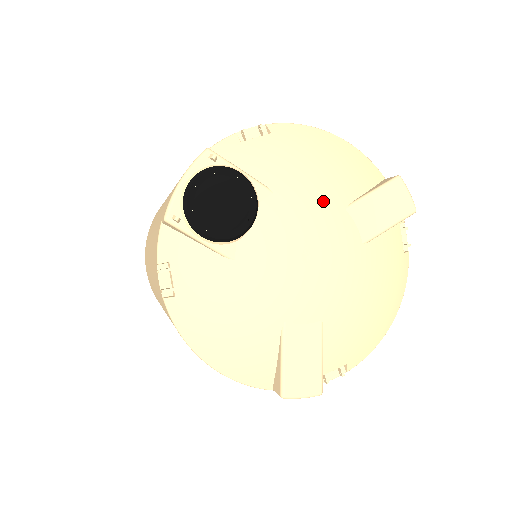
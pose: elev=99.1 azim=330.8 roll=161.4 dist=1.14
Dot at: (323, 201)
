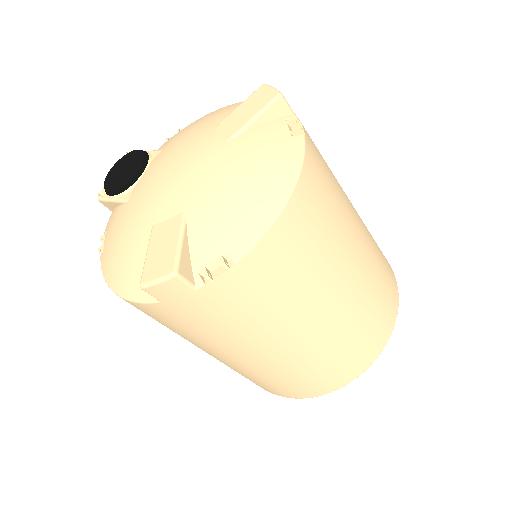
Dot at: (195, 134)
